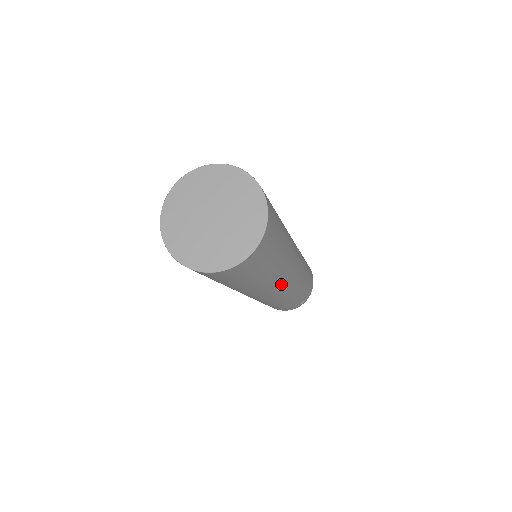
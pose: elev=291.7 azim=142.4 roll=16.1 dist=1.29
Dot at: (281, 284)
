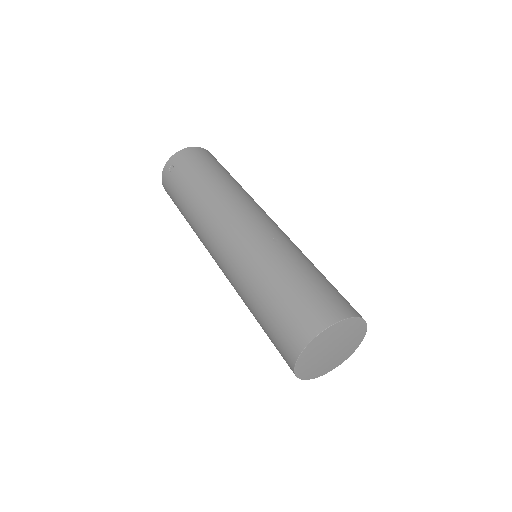
Dot at: occluded
